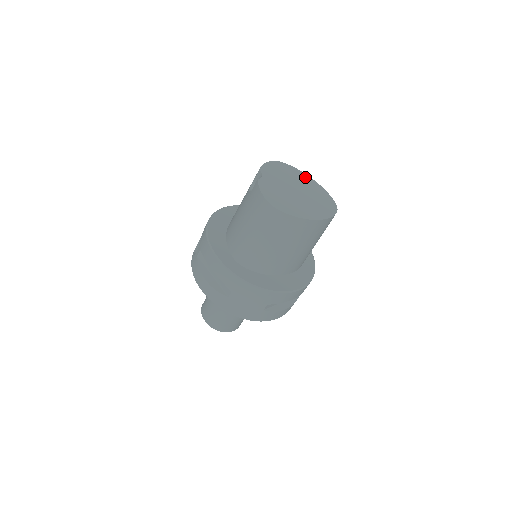
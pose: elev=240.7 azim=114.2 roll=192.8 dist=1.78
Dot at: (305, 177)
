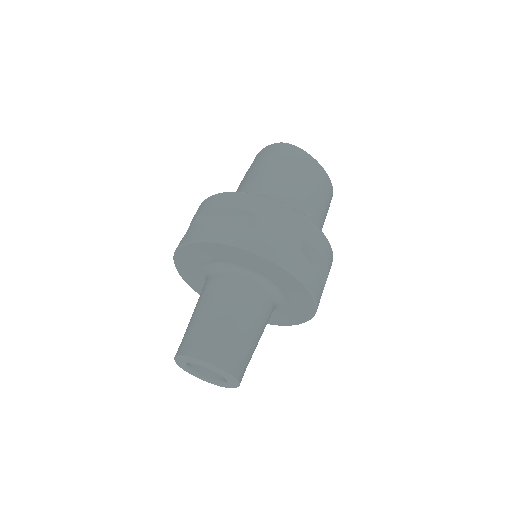
Dot at: occluded
